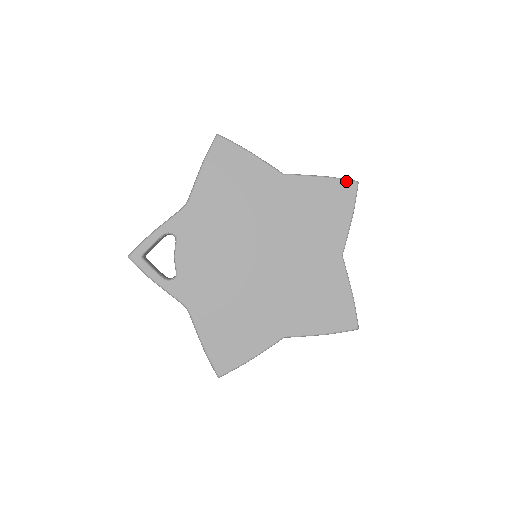
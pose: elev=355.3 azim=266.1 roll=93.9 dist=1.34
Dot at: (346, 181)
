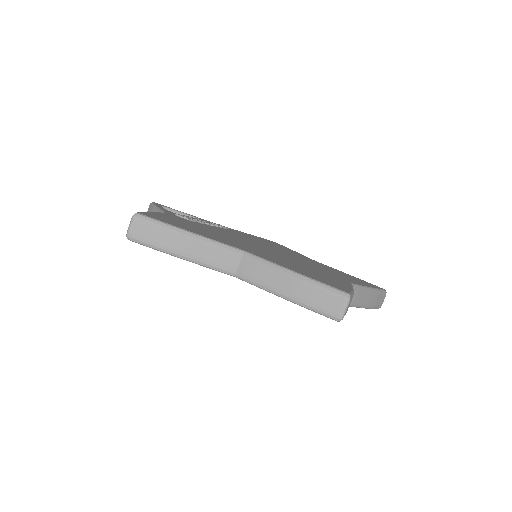
Dot at: (321, 314)
